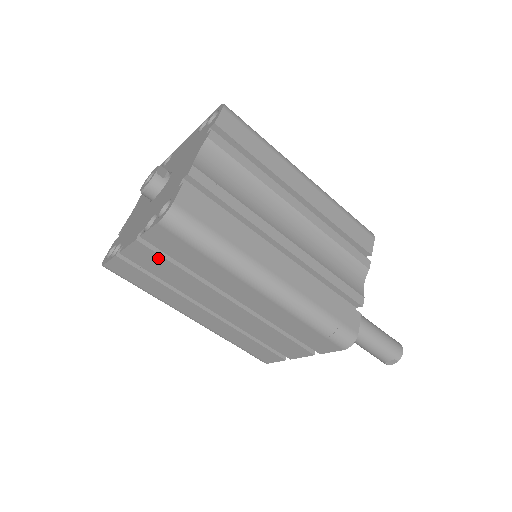
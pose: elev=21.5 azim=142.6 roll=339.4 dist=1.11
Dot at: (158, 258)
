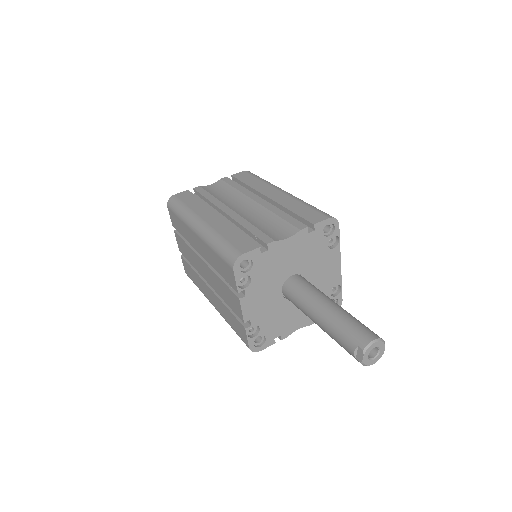
Dot at: (181, 240)
